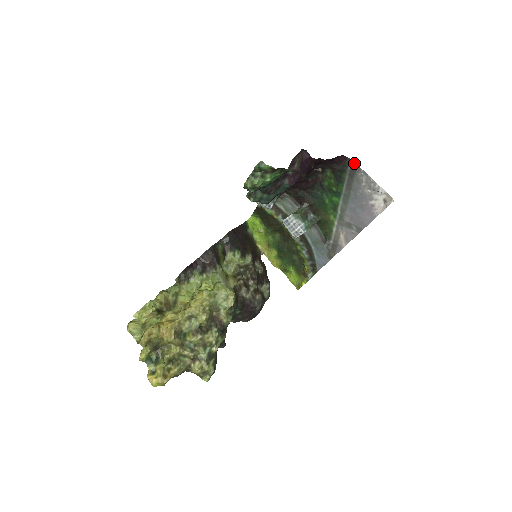
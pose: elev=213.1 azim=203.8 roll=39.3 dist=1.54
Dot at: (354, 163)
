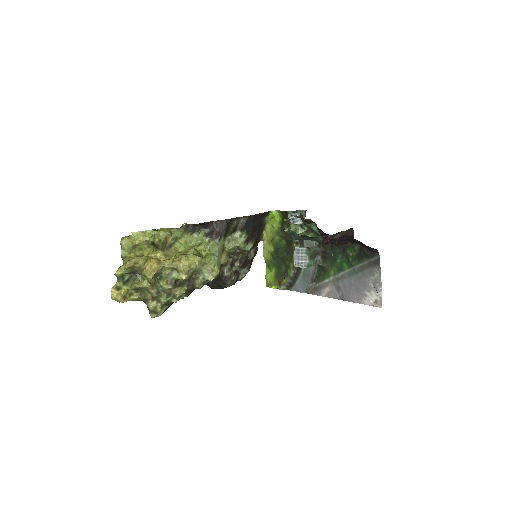
Dot at: (379, 260)
